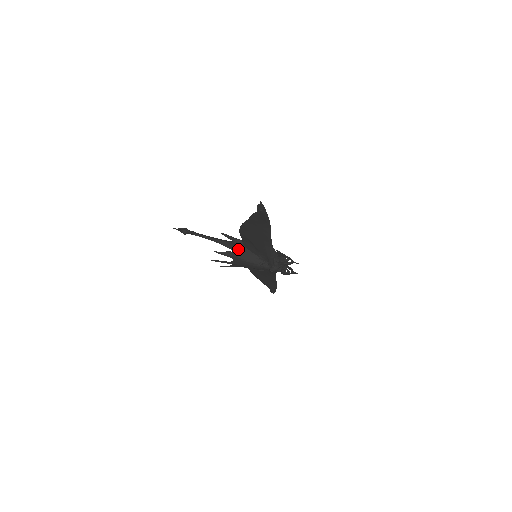
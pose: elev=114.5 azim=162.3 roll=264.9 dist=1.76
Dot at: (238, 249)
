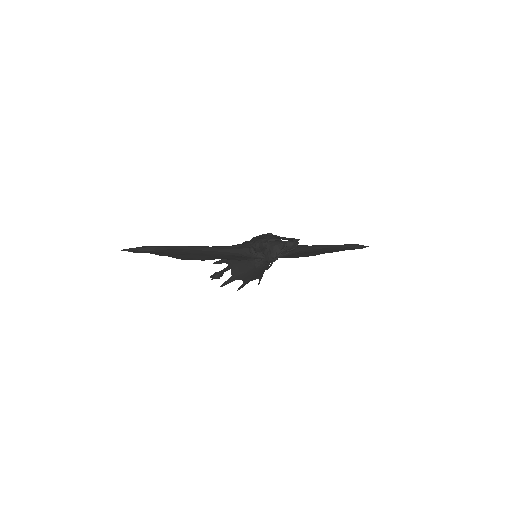
Dot at: (231, 268)
